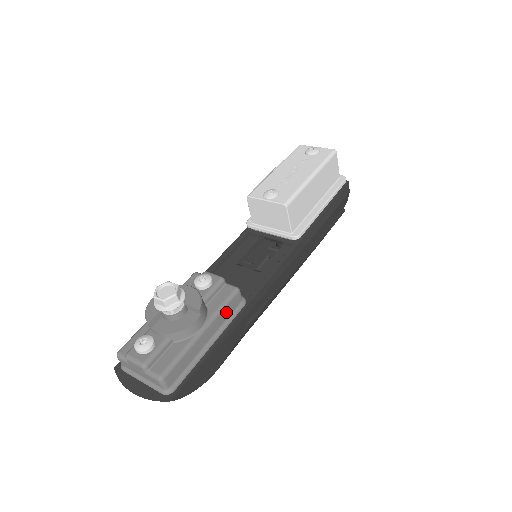
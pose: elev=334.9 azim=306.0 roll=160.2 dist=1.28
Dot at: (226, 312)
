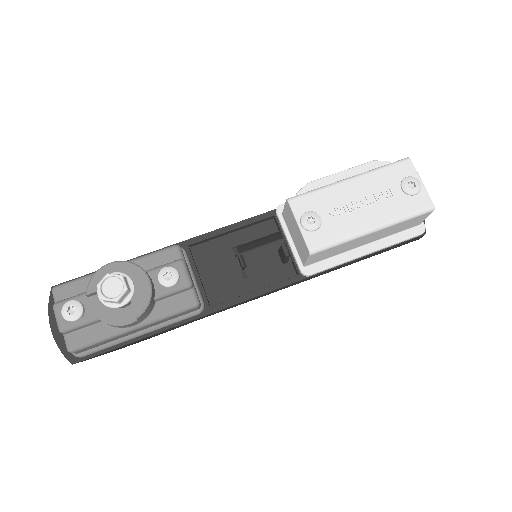
Dot at: (172, 317)
